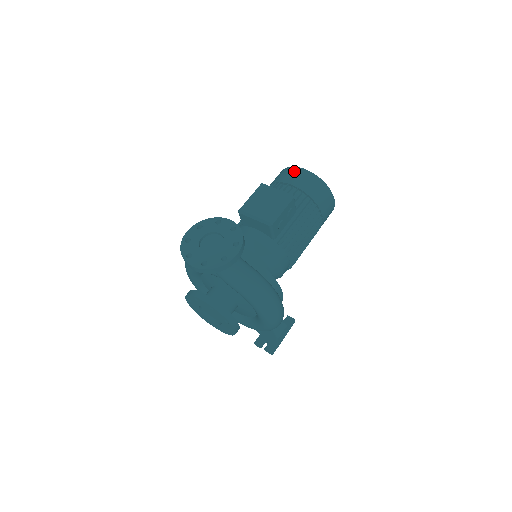
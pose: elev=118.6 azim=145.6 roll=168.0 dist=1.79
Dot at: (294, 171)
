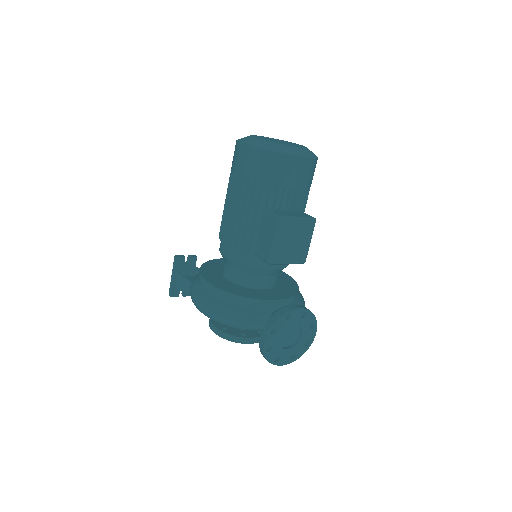
Dot at: (293, 165)
